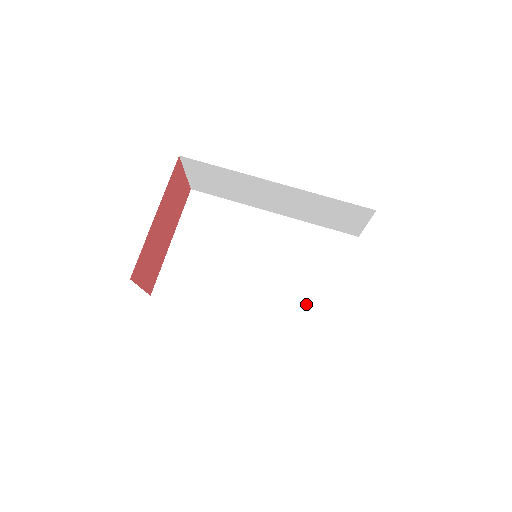
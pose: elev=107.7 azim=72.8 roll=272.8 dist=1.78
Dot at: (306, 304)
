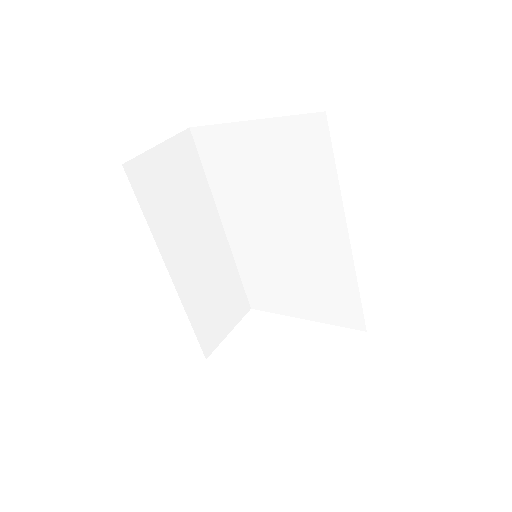
Dot at: (274, 287)
